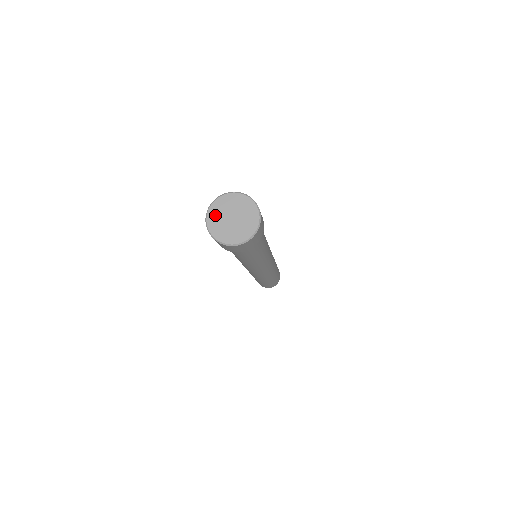
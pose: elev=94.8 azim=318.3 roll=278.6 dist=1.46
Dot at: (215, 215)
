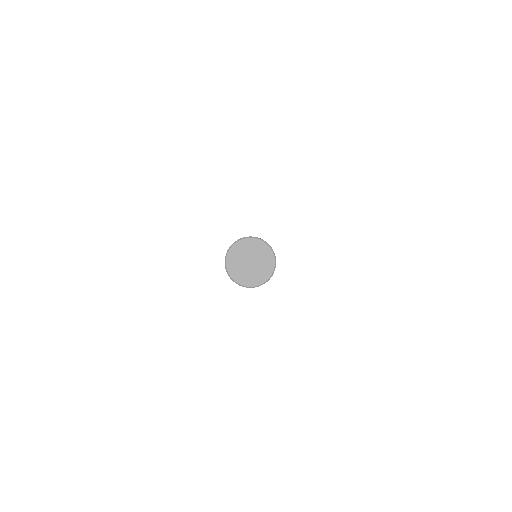
Dot at: (237, 251)
